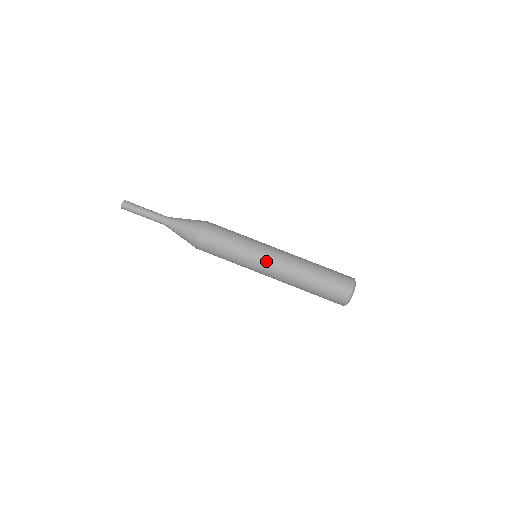
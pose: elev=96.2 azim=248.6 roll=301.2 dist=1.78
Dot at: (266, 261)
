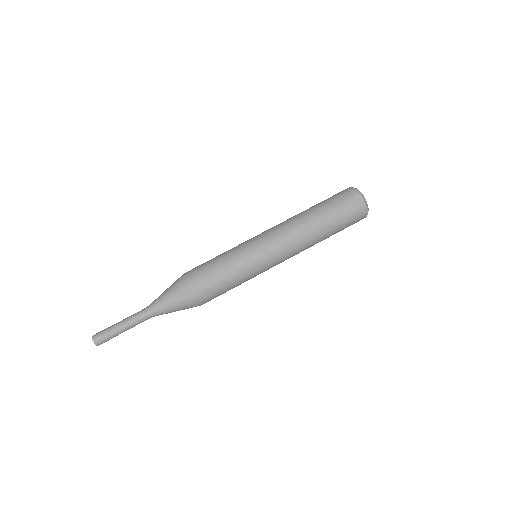
Dot at: (263, 236)
